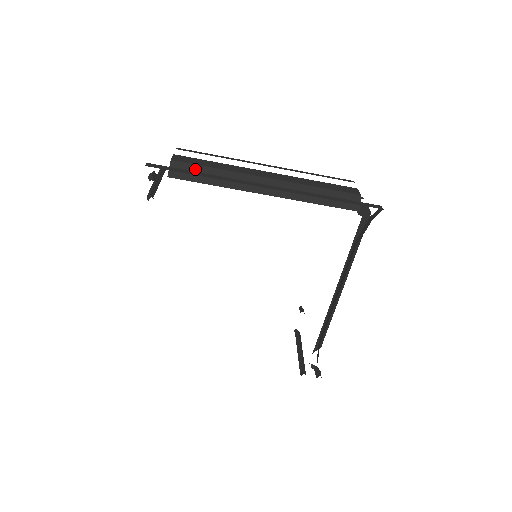
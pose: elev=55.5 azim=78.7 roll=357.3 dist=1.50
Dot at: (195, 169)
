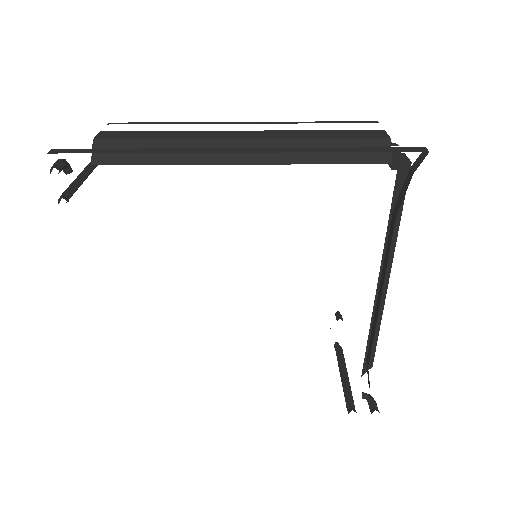
Dot at: (130, 146)
